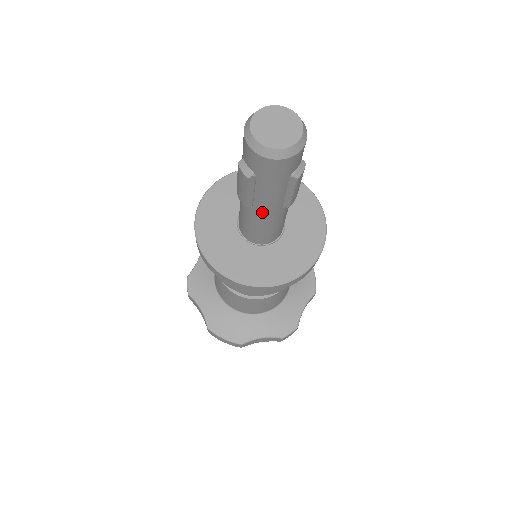
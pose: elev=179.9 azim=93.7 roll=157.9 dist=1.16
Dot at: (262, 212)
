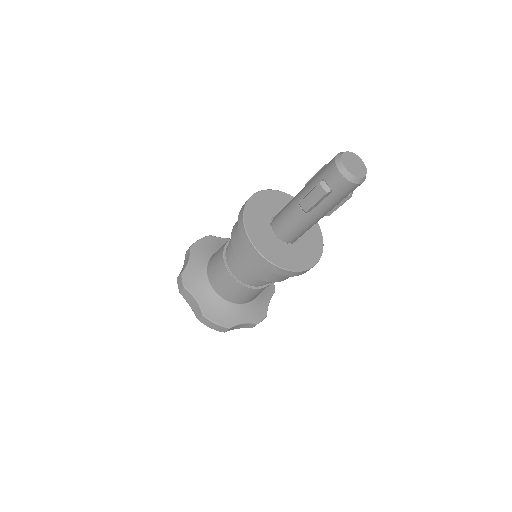
Dot at: (313, 217)
